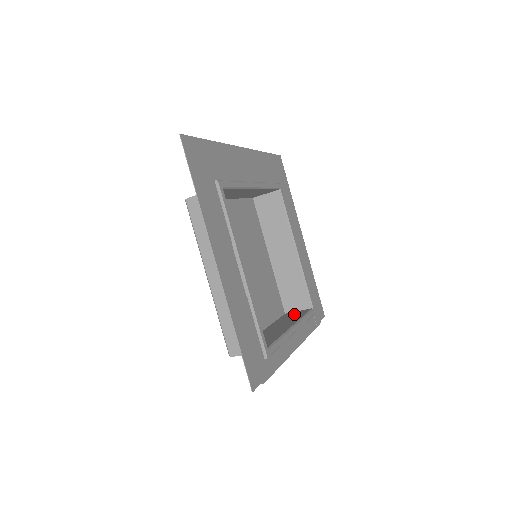
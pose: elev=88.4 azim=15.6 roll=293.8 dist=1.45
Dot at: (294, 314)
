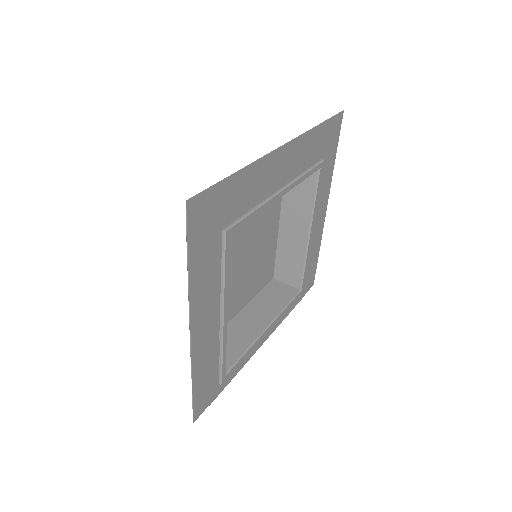
Dot at: (280, 291)
